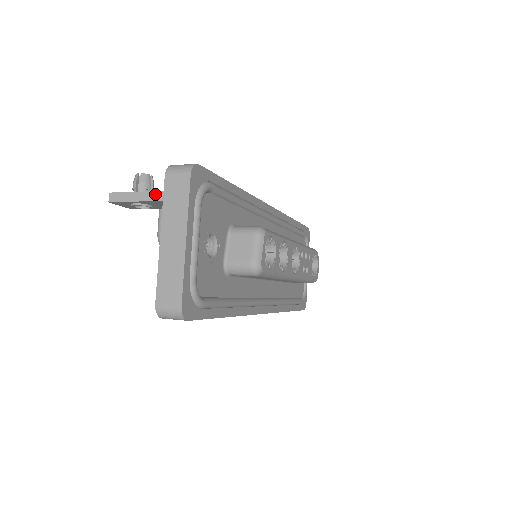
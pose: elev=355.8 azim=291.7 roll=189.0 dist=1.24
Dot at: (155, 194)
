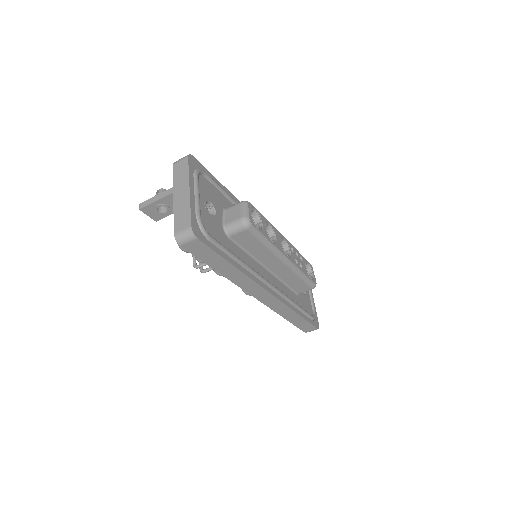
Dot at: (169, 190)
